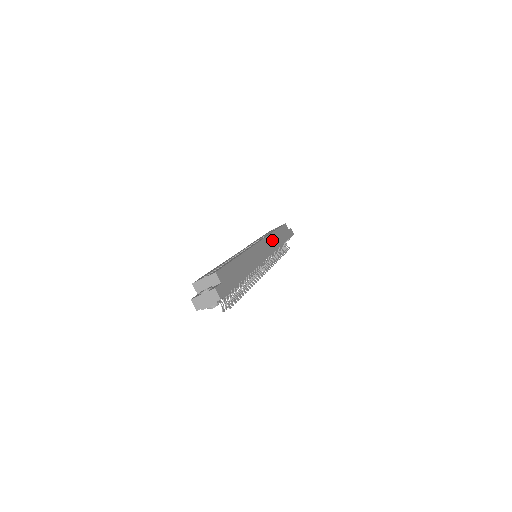
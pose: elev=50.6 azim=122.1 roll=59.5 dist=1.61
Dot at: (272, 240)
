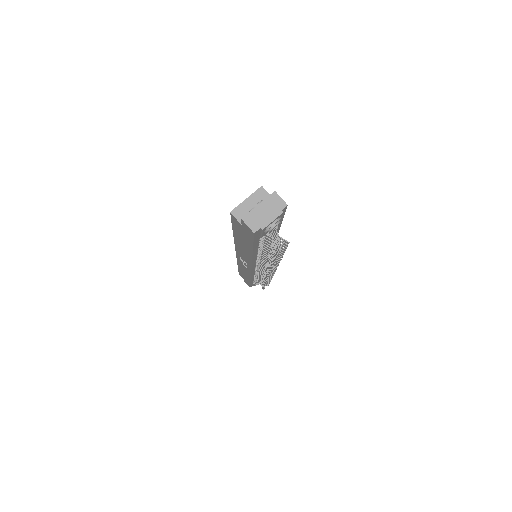
Dot at: occluded
